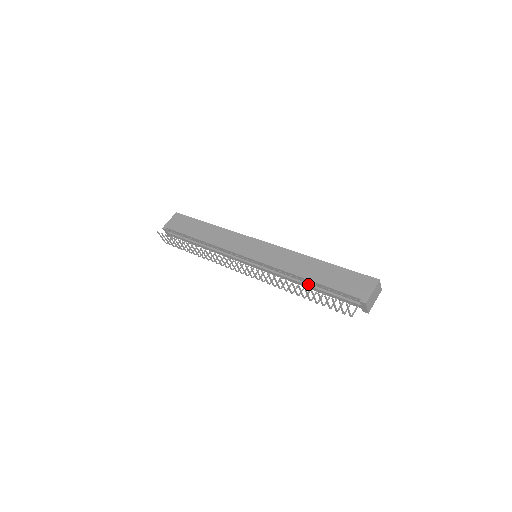
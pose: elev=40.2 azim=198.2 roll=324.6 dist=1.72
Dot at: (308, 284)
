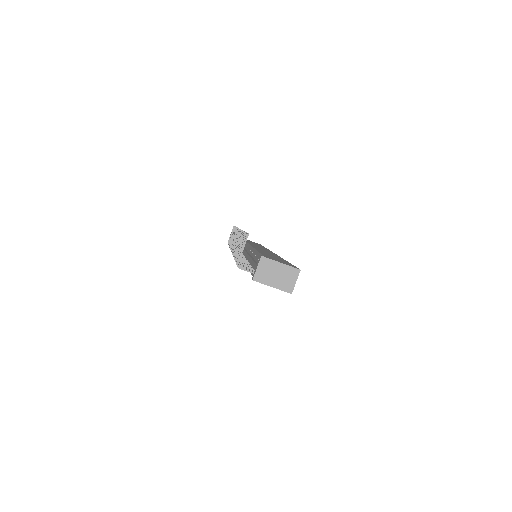
Dot at: (252, 257)
